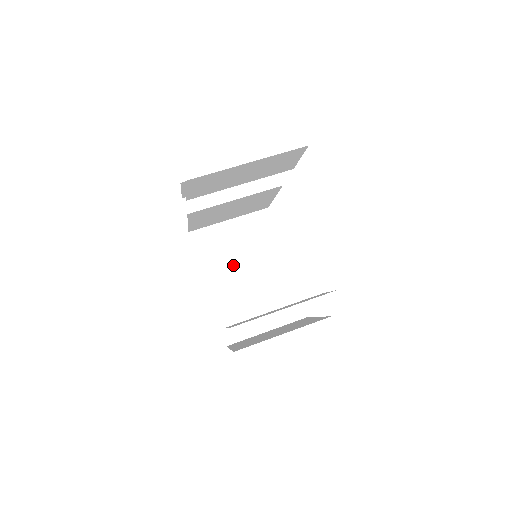
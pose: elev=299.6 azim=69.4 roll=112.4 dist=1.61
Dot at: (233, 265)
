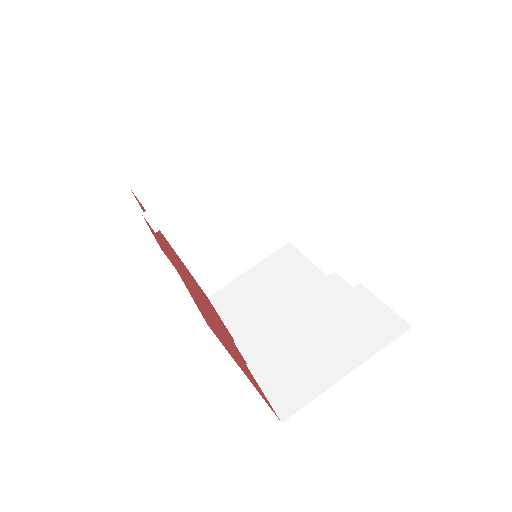
Dot at: (198, 212)
